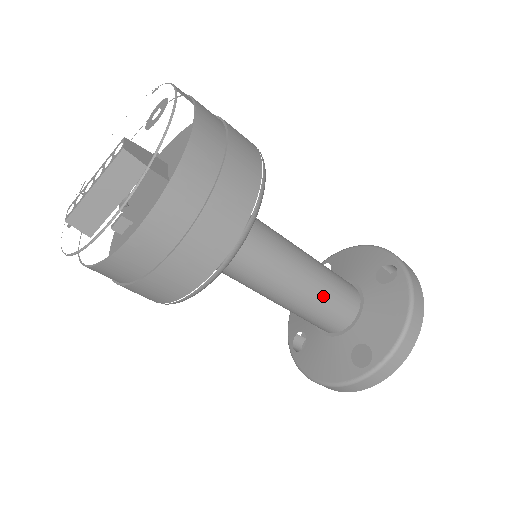
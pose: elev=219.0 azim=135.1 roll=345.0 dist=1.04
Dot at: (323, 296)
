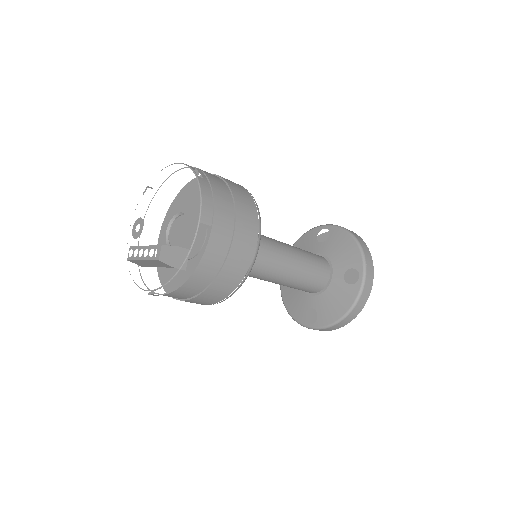
Dot at: (296, 284)
